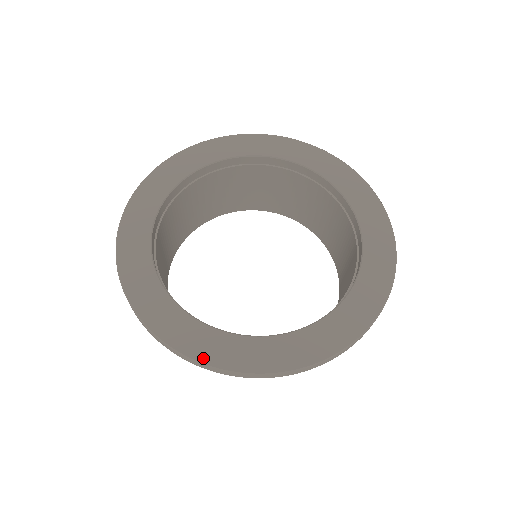
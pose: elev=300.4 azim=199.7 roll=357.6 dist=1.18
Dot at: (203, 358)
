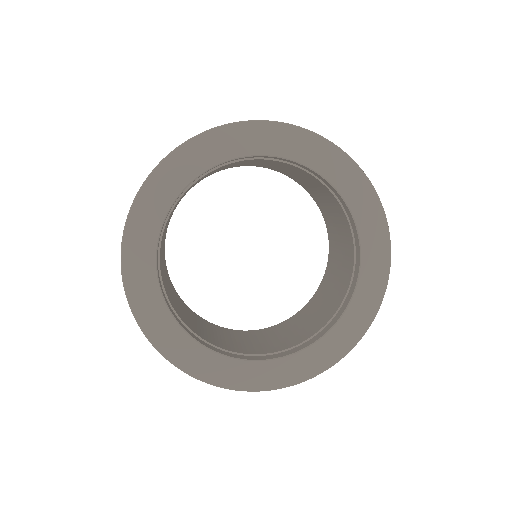
Dot at: (278, 385)
